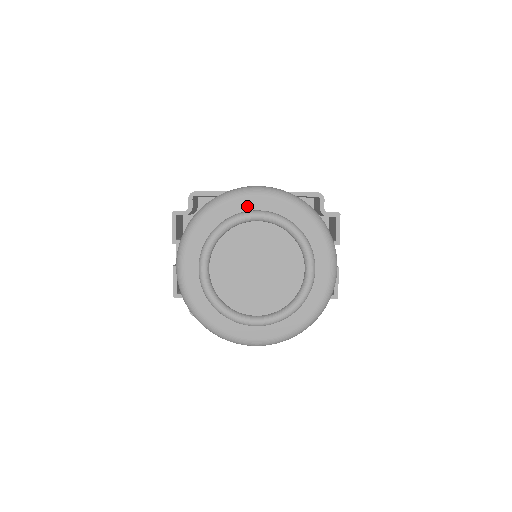
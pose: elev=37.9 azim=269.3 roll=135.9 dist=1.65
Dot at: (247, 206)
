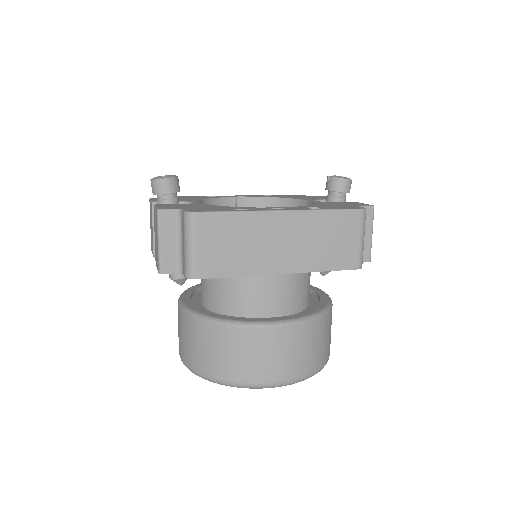
Dot at: occluded
